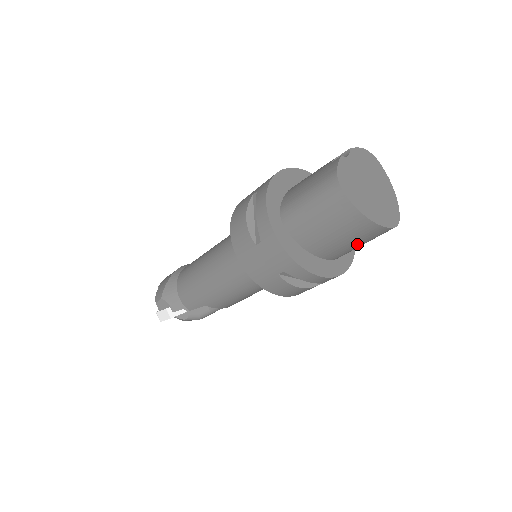
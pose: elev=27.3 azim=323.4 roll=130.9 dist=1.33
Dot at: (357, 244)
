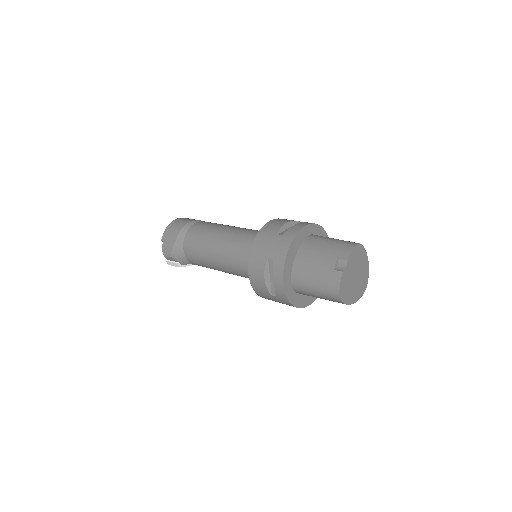
Dot at: occluded
